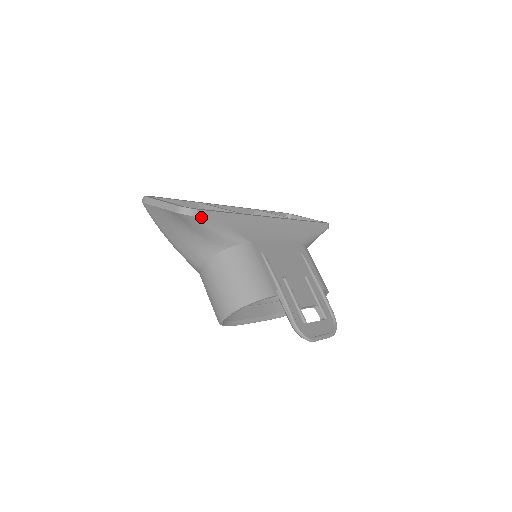
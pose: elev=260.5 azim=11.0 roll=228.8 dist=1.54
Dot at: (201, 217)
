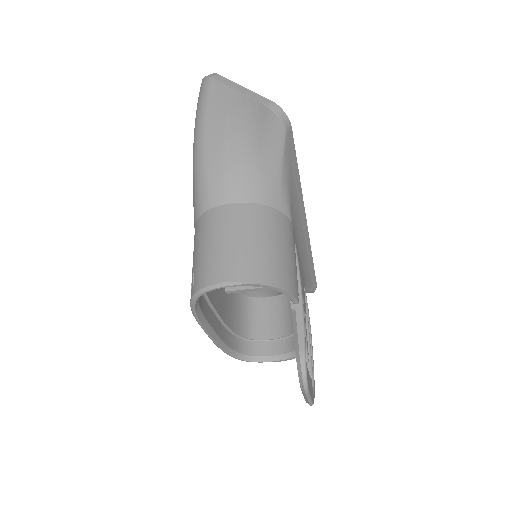
Dot at: (287, 137)
